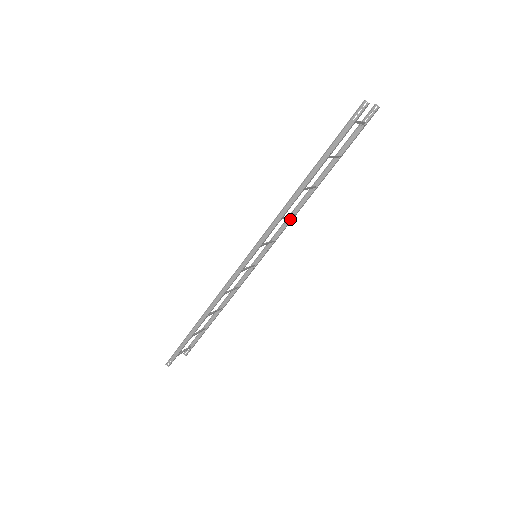
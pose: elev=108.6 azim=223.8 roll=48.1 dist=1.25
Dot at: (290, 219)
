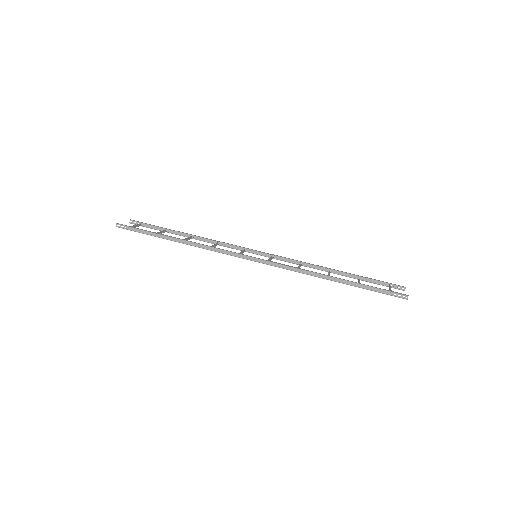
Dot at: (297, 263)
